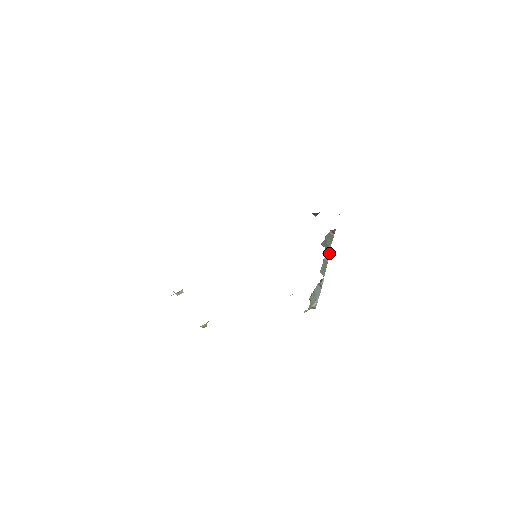
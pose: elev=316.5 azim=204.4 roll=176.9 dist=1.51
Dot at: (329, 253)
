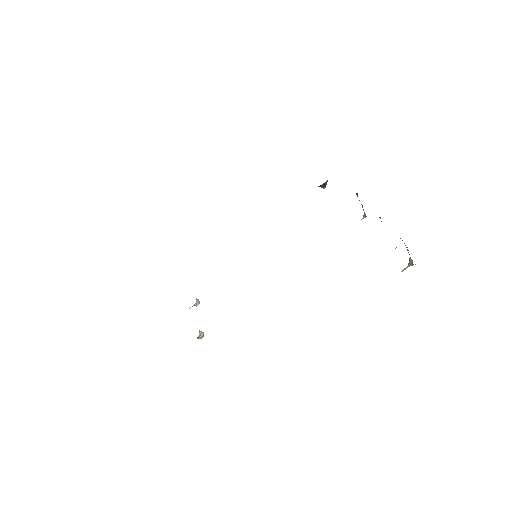
Dot at: occluded
